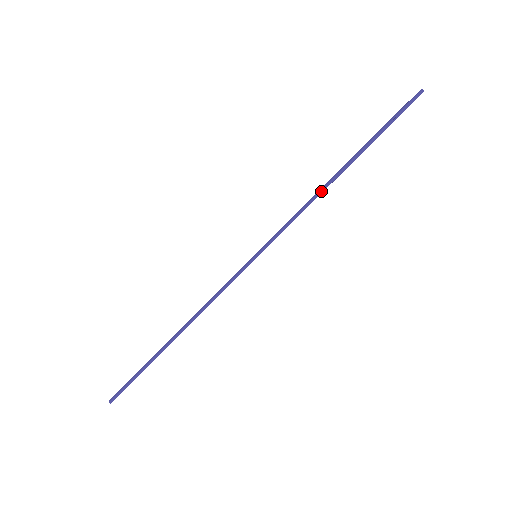
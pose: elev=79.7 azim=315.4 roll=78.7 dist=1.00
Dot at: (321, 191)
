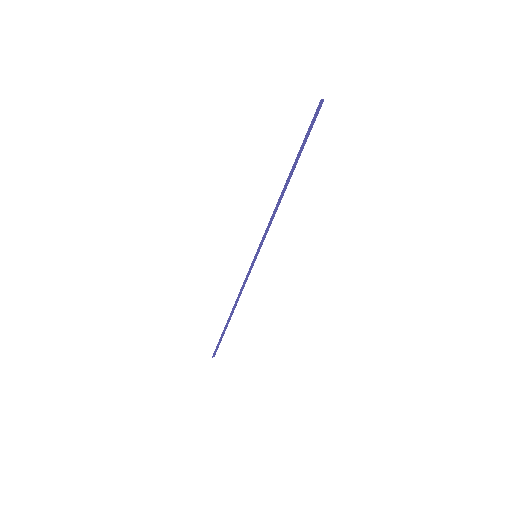
Dot at: (278, 201)
